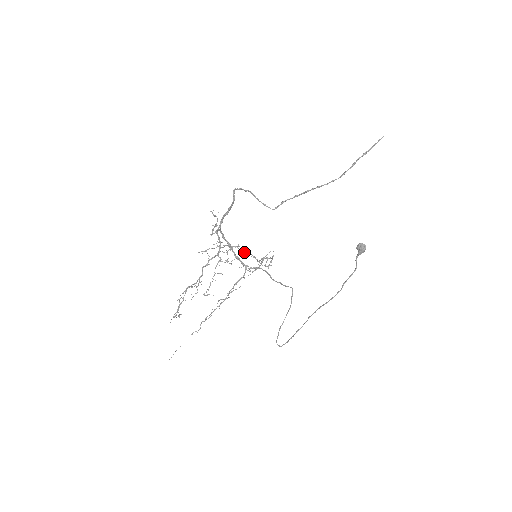
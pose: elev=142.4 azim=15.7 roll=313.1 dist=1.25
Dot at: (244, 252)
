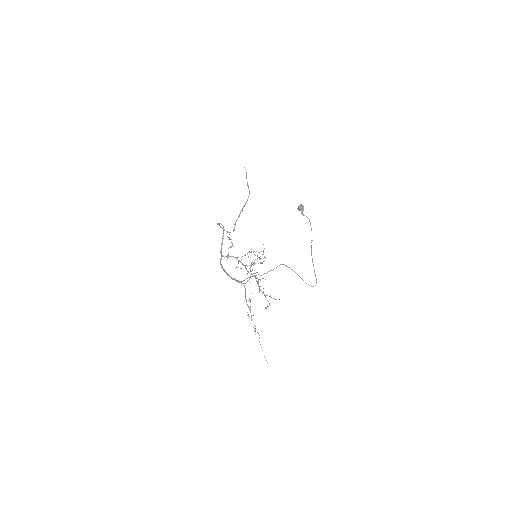
Dot at: (256, 251)
